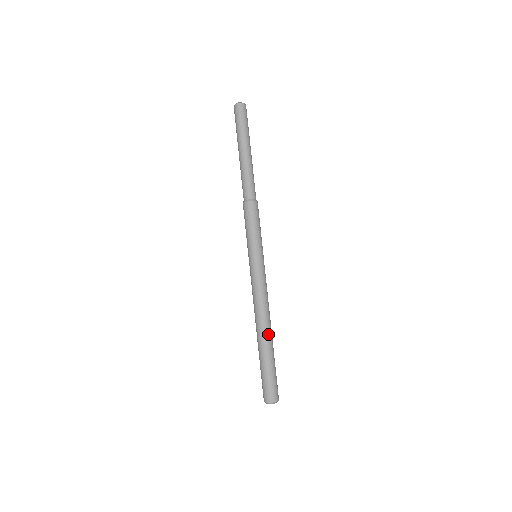
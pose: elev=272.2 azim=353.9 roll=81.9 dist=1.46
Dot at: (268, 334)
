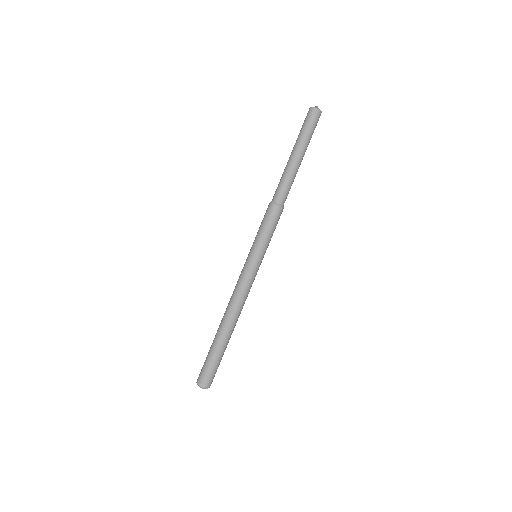
Dot at: (223, 327)
